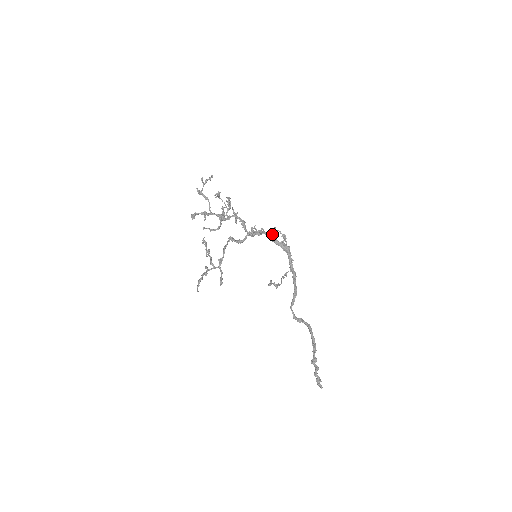
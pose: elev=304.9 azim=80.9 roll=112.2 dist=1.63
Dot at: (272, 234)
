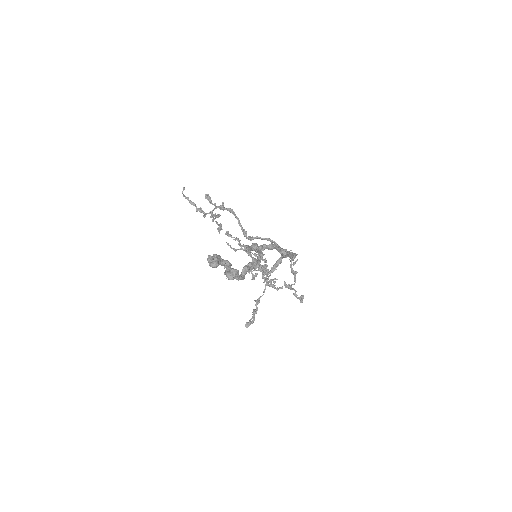
Dot at: (289, 284)
